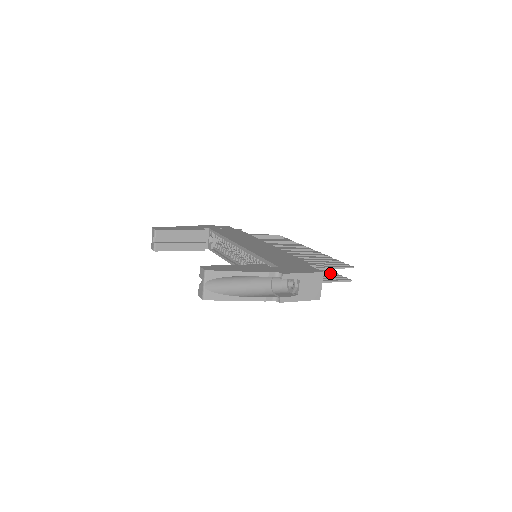
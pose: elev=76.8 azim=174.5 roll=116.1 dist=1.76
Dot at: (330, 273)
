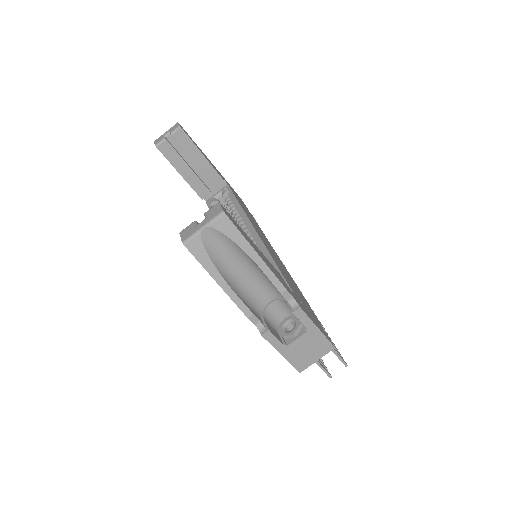
Dot at: occluded
